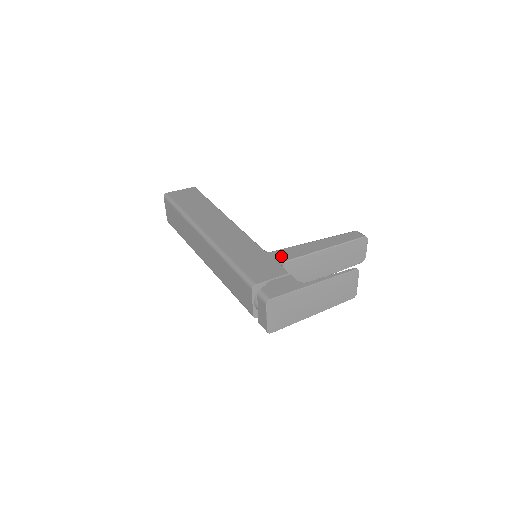
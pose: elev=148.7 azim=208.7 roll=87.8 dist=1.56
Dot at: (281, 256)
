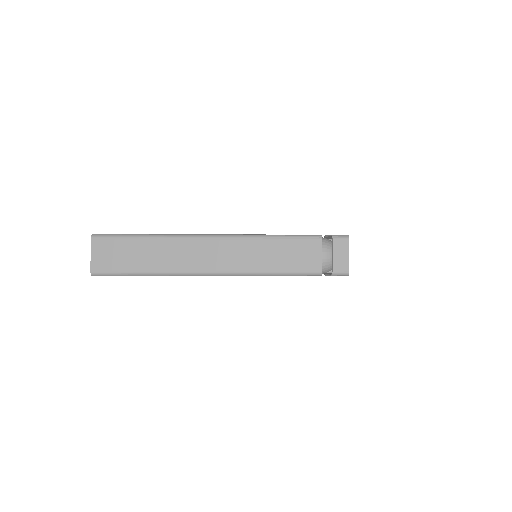
Dot at: occluded
